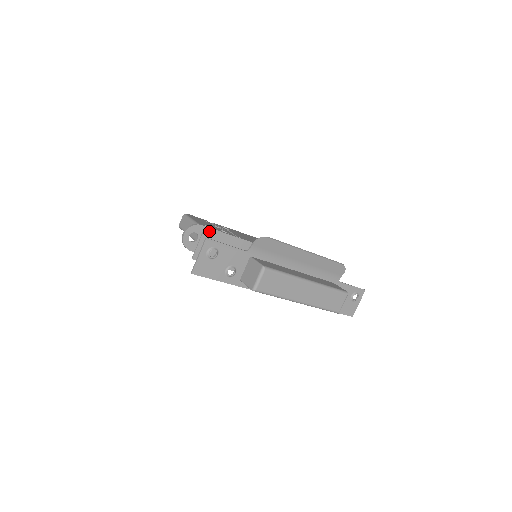
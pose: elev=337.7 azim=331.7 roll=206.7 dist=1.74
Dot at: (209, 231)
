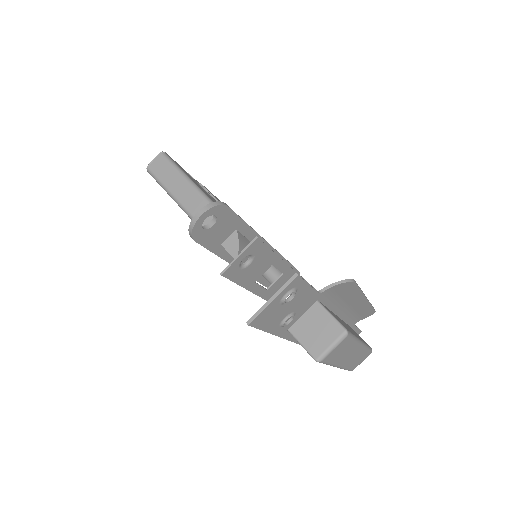
Dot at: (232, 217)
